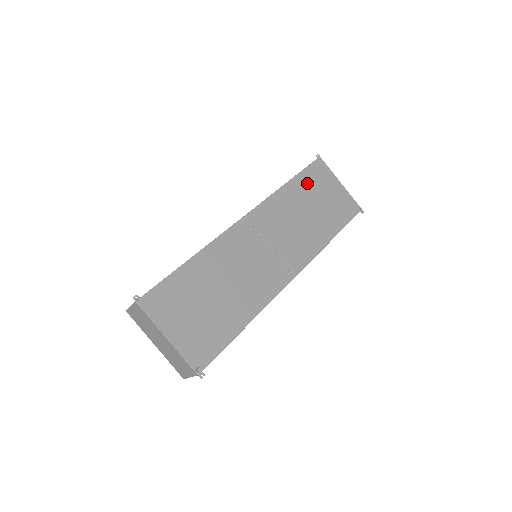
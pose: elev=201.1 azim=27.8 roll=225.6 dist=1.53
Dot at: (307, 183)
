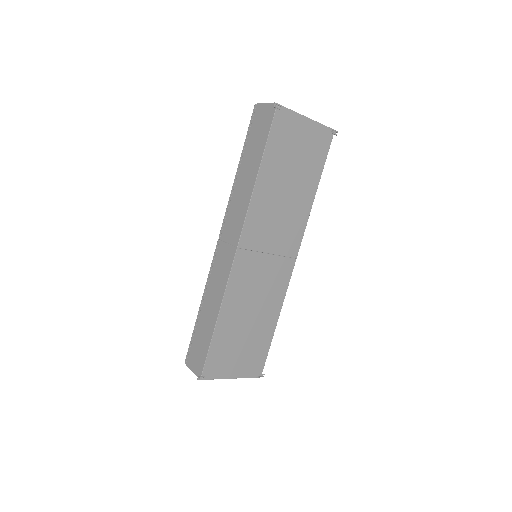
Dot at: (276, 154)
